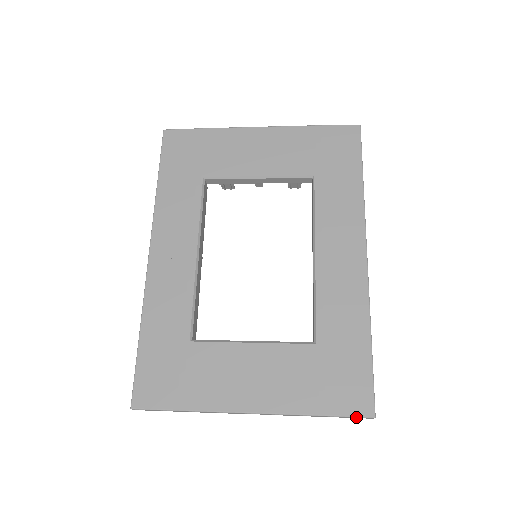
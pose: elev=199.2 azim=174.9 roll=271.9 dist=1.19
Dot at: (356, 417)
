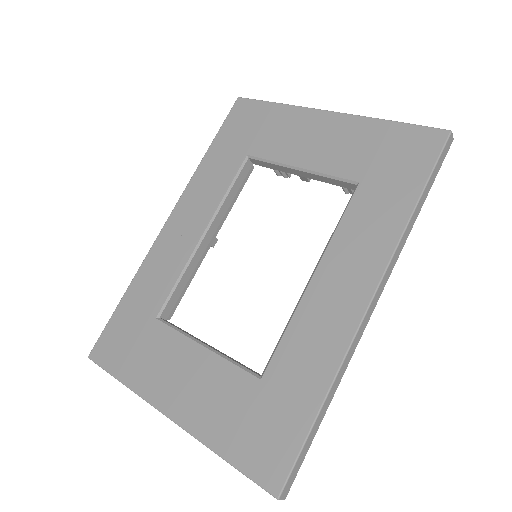
Dot at: (259, 485)
